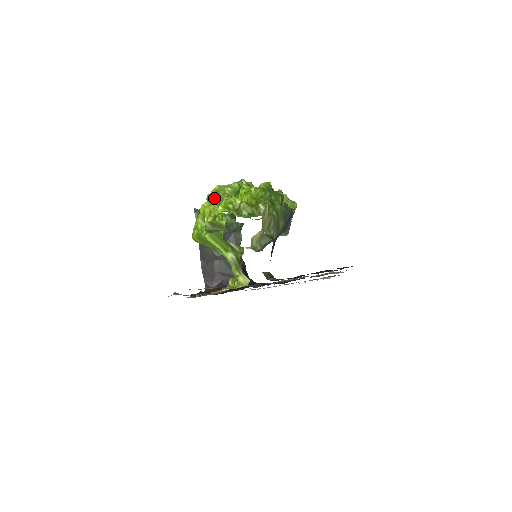
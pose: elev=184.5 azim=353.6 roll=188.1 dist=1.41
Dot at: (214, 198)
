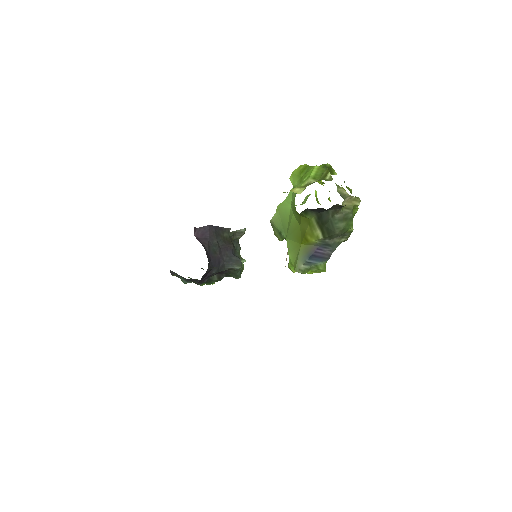
Dot at: occluded
